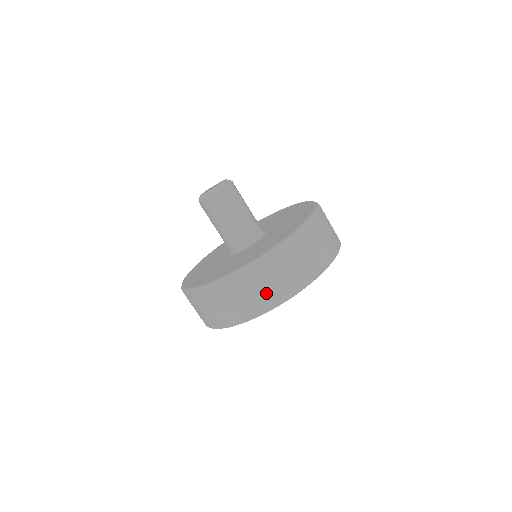
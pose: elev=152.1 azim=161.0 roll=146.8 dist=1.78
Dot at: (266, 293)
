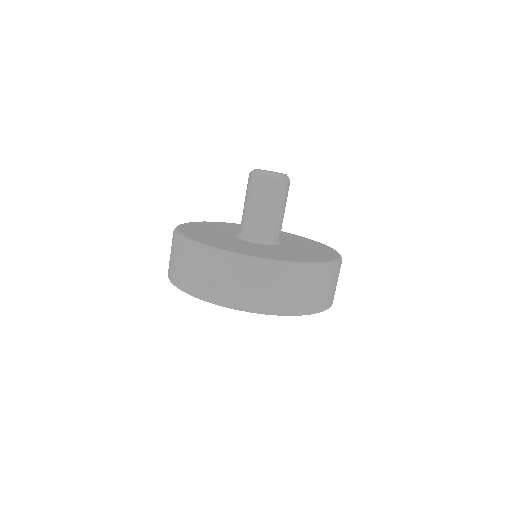
Dot at: (240, 291)
